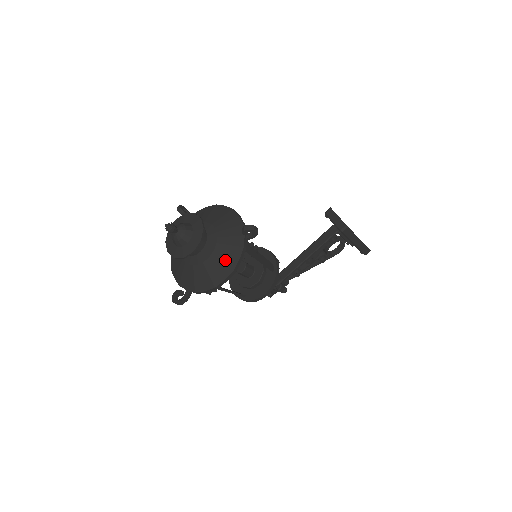
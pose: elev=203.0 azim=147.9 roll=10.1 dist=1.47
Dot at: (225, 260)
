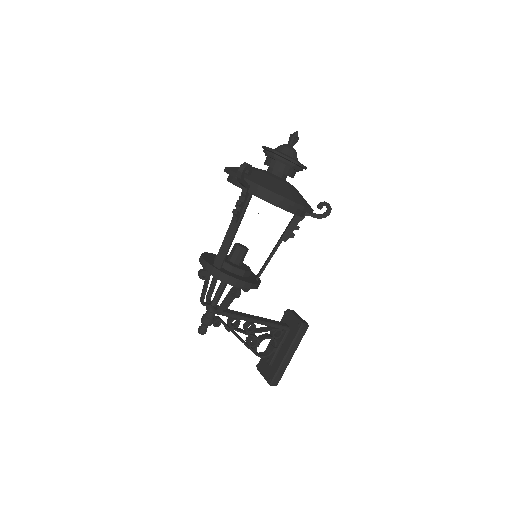
Dot at: (300, 198)
